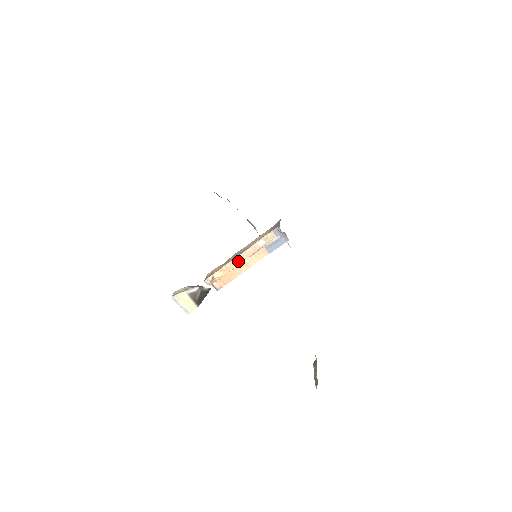
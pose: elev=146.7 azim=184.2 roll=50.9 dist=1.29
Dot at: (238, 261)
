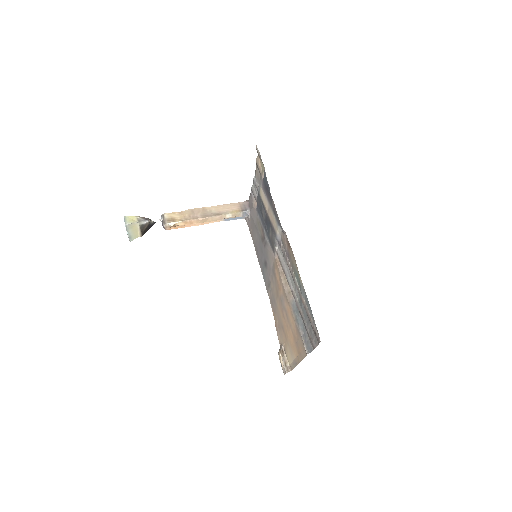
Dot at: (202, 221)
